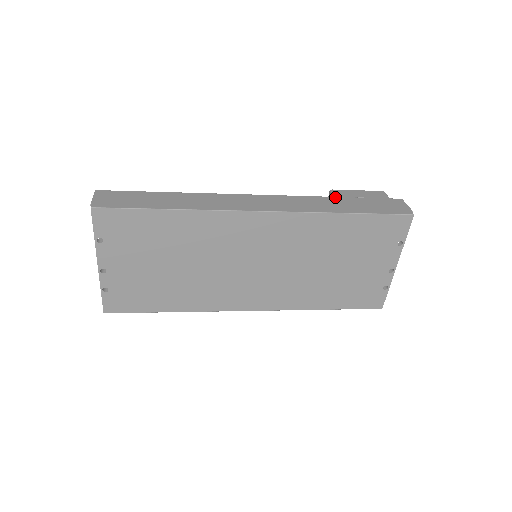
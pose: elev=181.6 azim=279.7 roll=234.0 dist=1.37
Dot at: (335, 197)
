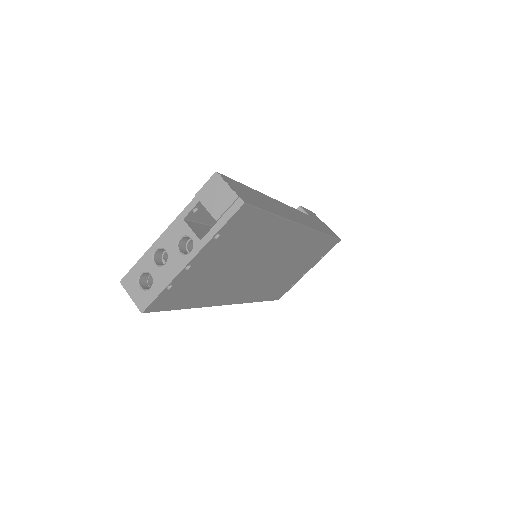
Dot at: (310, 216)
